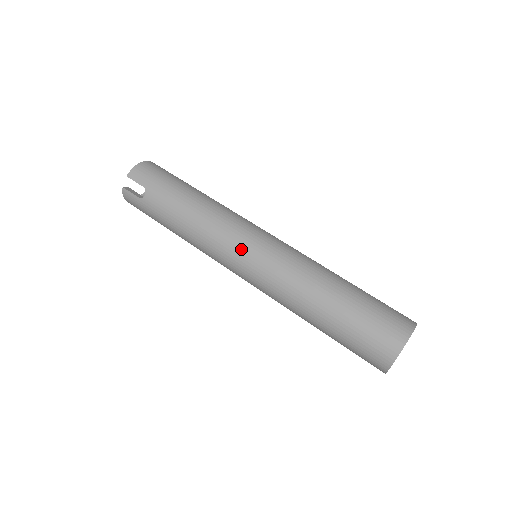
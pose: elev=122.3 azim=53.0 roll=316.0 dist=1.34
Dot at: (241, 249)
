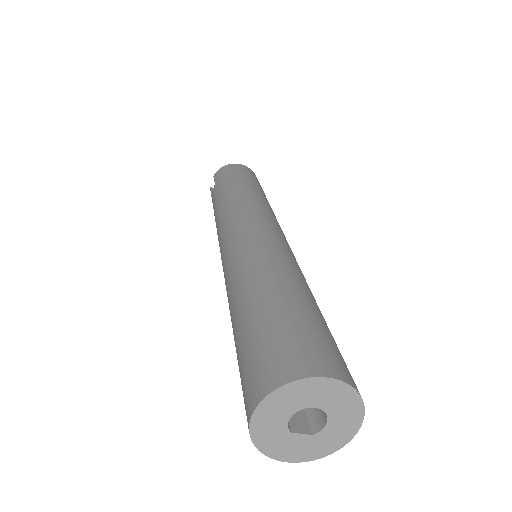
Dot at: (225, 237)
